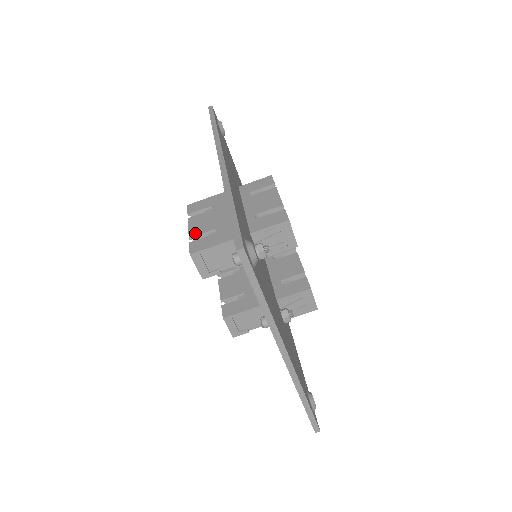
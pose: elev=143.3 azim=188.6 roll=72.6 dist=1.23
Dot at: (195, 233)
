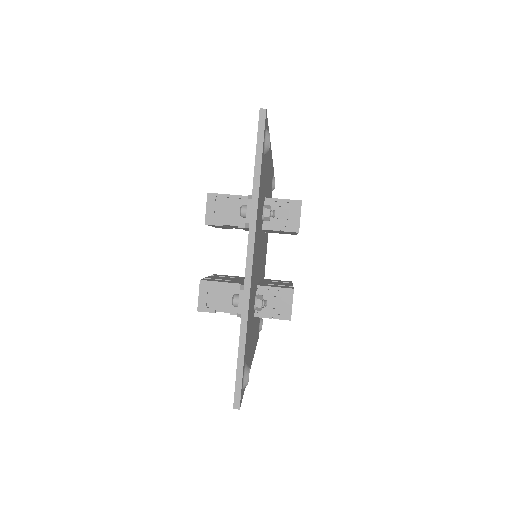
Dot at: occluded
